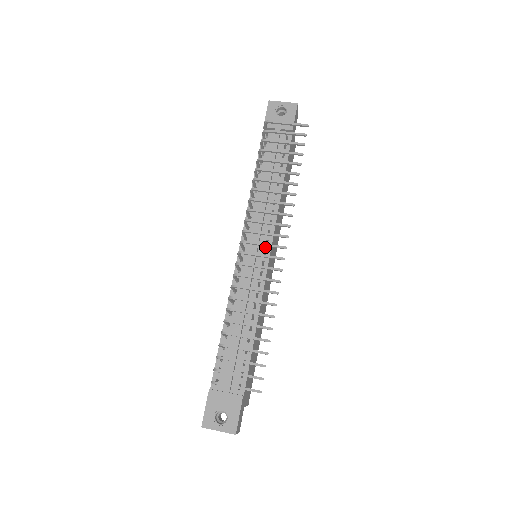
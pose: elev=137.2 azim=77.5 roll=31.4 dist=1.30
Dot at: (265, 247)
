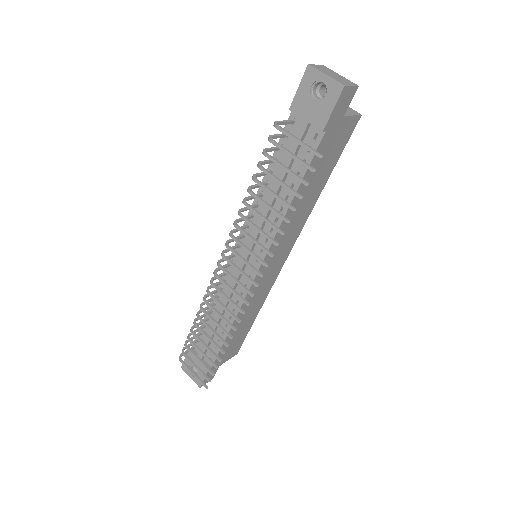
Dot at: (255, 263)
